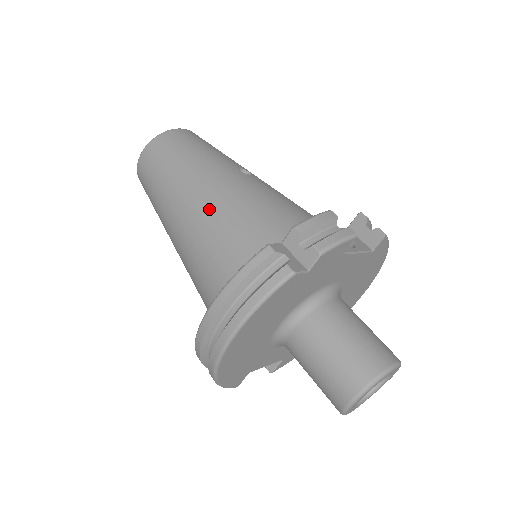
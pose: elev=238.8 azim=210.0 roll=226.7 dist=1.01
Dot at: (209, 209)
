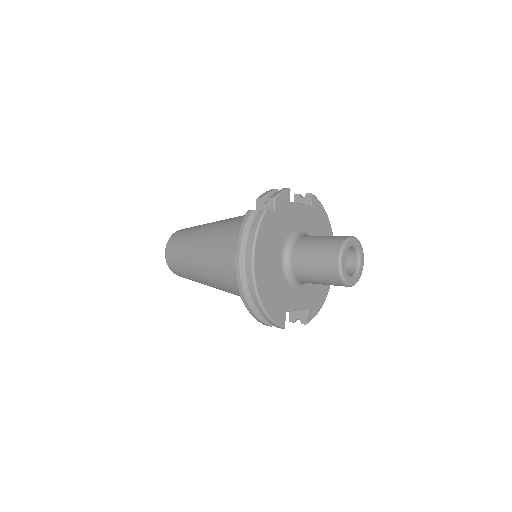
Dot at: (214, 236)
